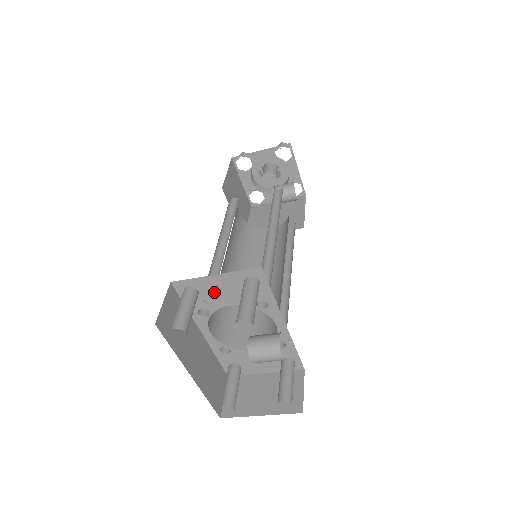
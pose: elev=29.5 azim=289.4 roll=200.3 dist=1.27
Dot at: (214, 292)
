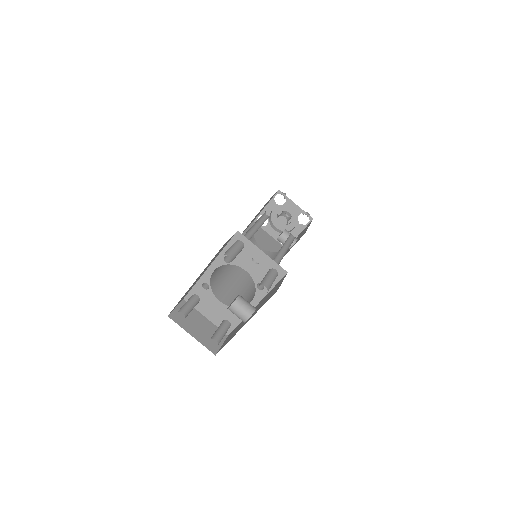
Dot at: (249, 257)
